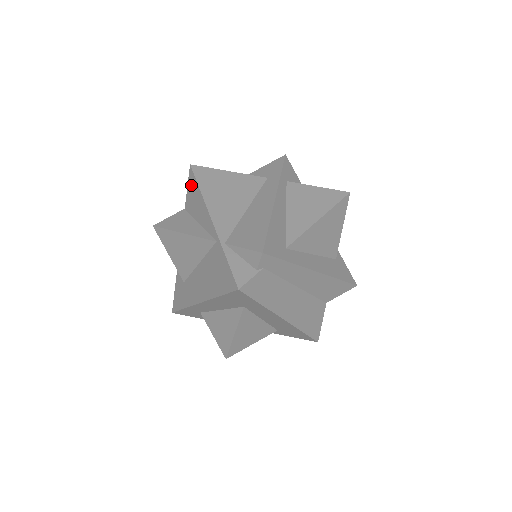
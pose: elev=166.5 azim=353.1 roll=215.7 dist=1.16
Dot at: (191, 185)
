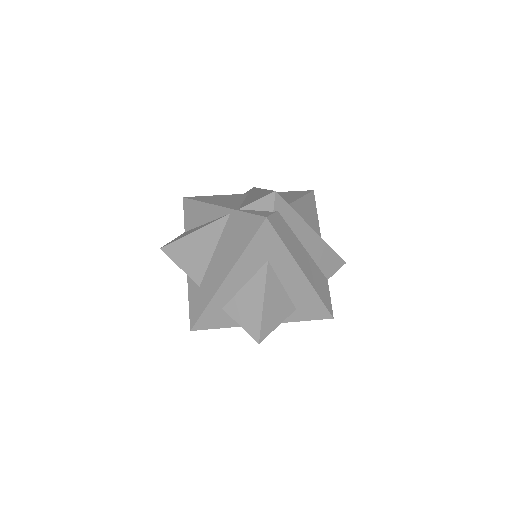
Dot at: (188, 208)
